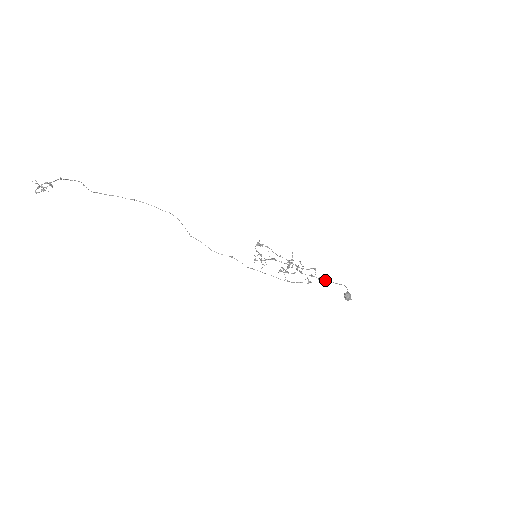
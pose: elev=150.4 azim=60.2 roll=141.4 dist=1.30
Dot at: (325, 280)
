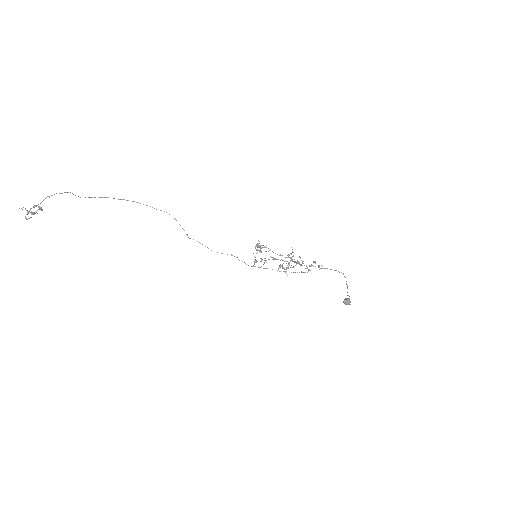
Dot at: (324, 268)
